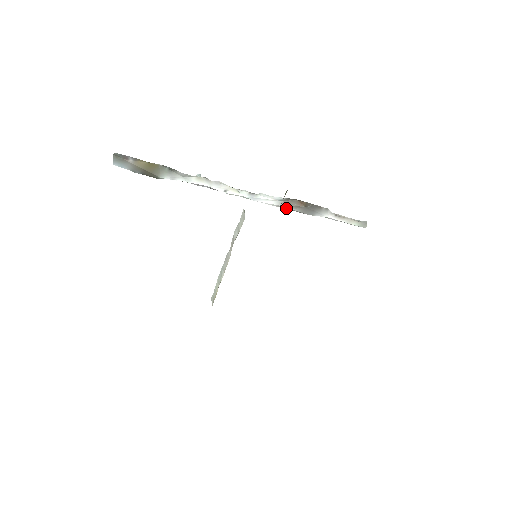
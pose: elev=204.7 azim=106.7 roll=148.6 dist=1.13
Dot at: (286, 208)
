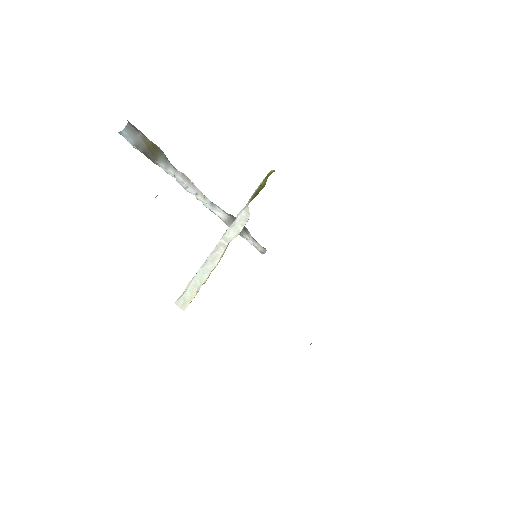
Dot at: (228, 223)
